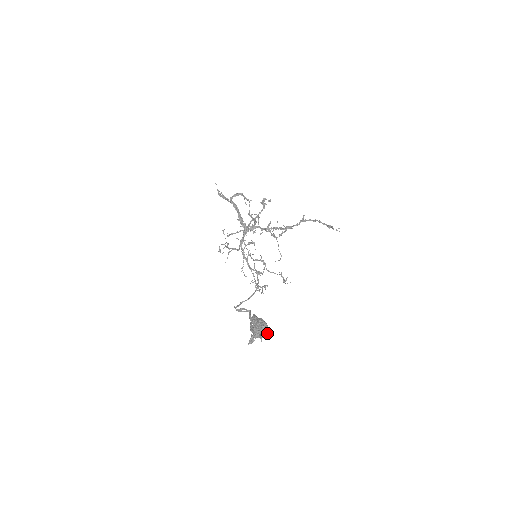
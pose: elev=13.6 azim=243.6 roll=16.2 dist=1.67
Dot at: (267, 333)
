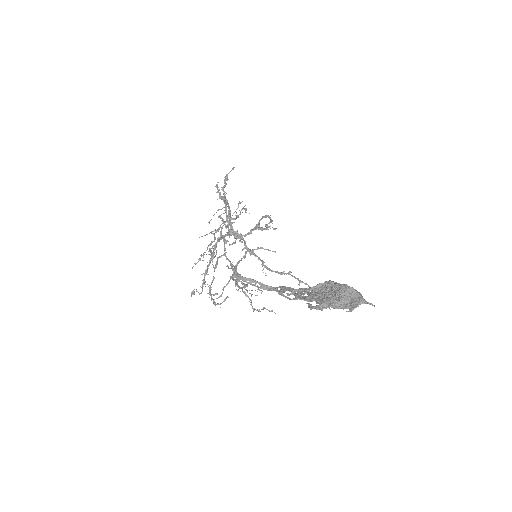
Dot at: occluded
